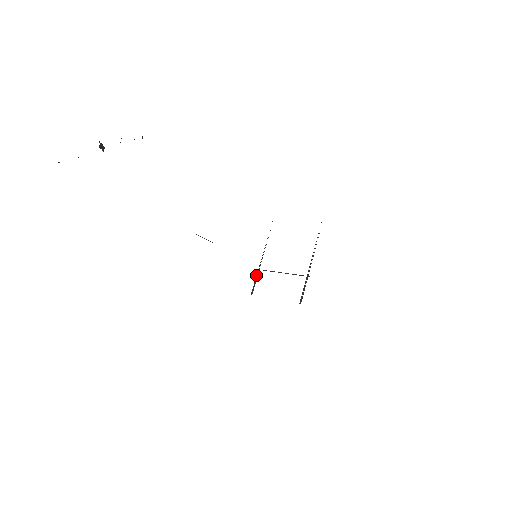
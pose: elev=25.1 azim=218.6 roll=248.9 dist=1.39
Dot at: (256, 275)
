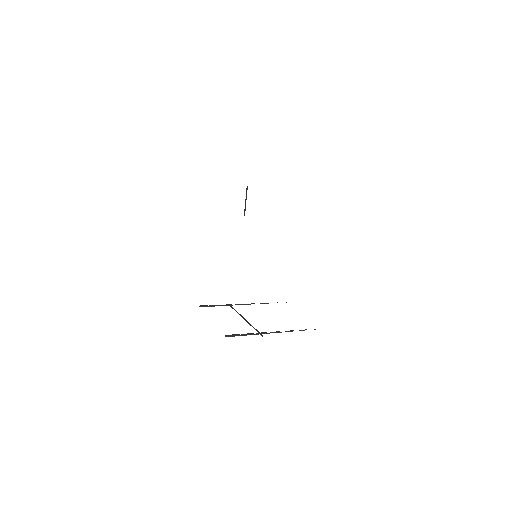
Dot at: occluded
